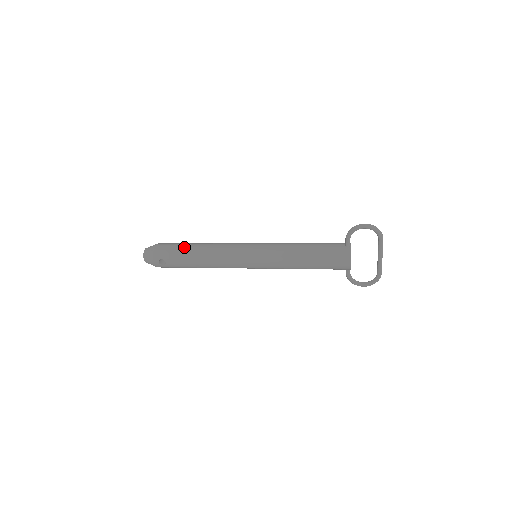
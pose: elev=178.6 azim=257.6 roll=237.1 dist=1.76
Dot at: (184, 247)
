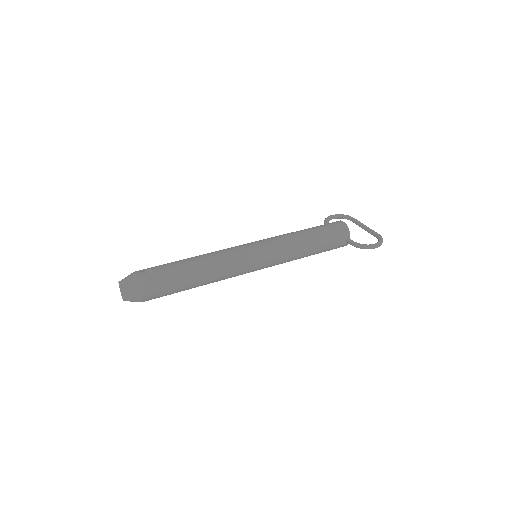
Dot at: (182, 288)
